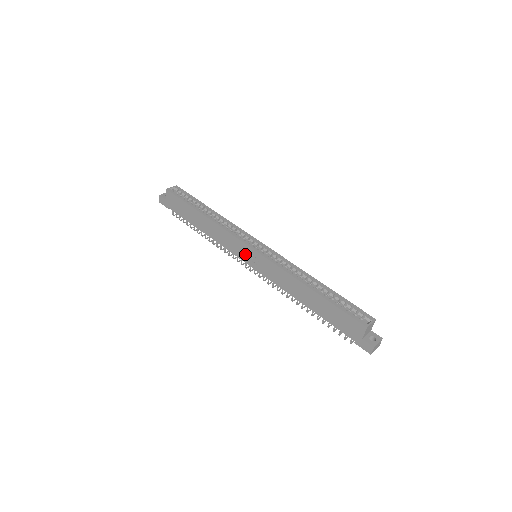
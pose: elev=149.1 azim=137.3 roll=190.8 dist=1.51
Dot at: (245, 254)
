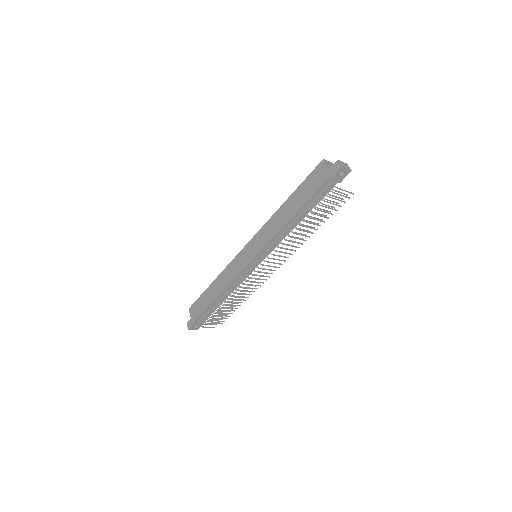
Dot at: (245, 257)
